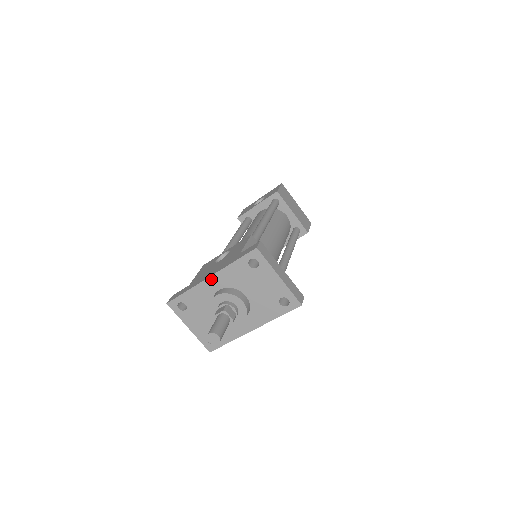
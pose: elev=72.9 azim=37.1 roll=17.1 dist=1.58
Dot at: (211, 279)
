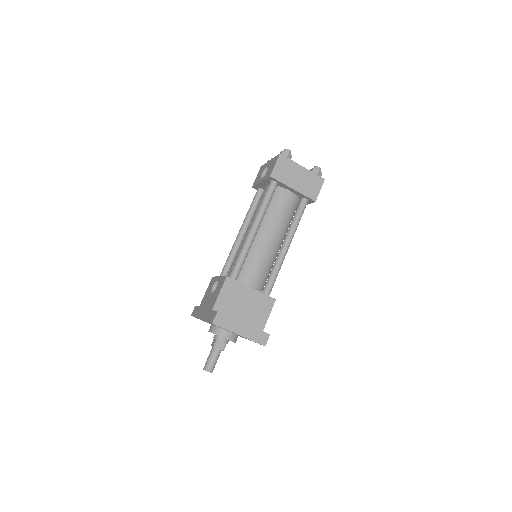
Dot at: occluded
